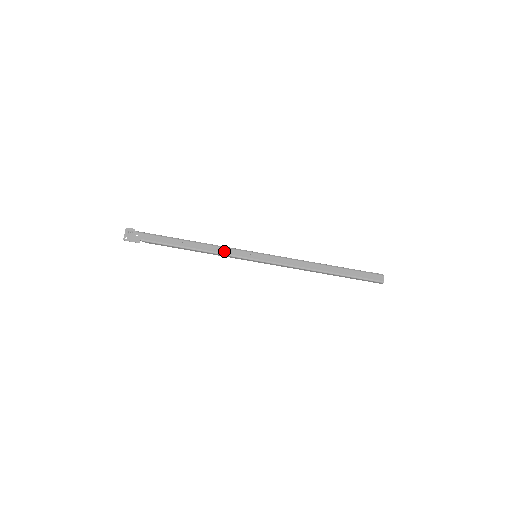
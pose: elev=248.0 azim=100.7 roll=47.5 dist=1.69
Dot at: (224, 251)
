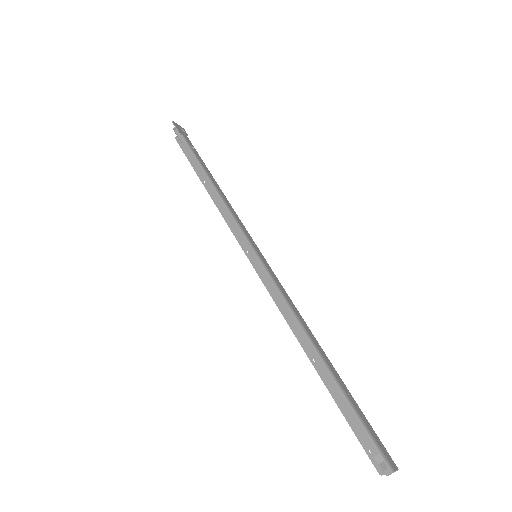
Dot at: (235, 214)
